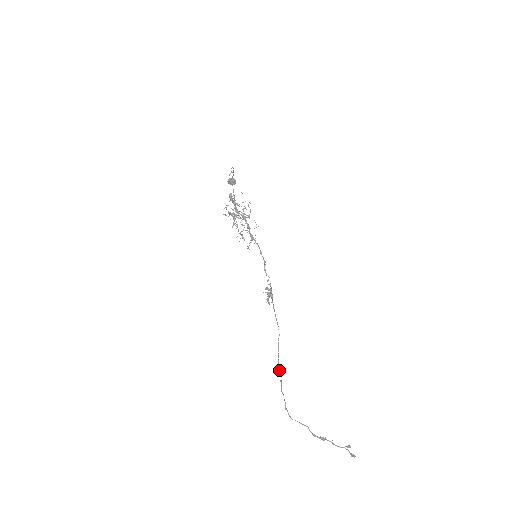
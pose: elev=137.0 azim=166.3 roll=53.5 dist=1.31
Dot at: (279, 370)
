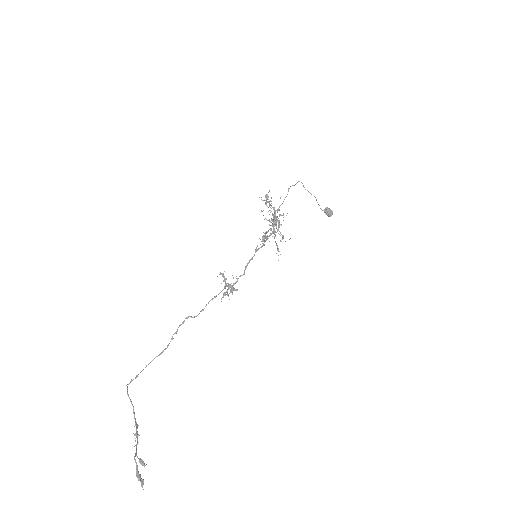
Dot at: (167, 345)
